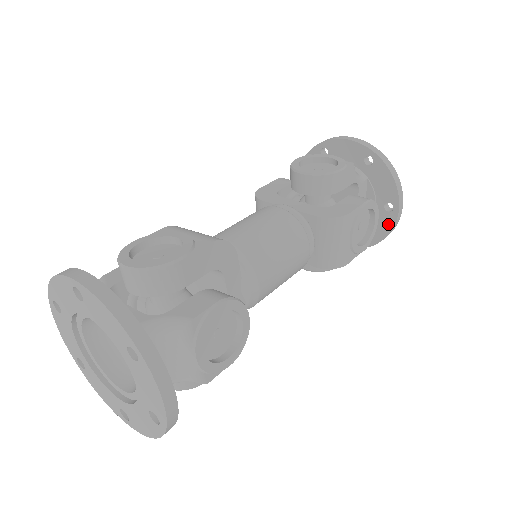
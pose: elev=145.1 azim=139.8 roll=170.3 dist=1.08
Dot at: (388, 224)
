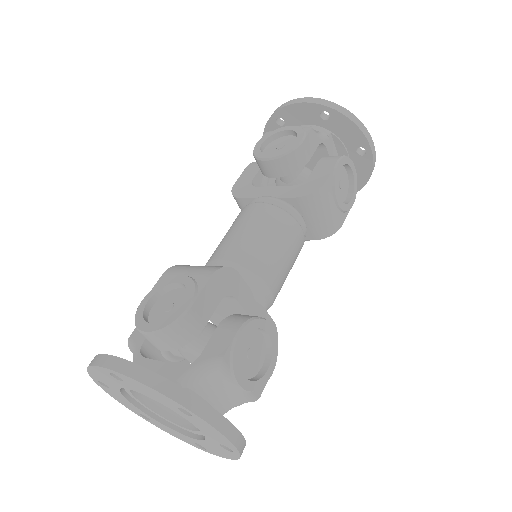
Dot at: (367, 166)
